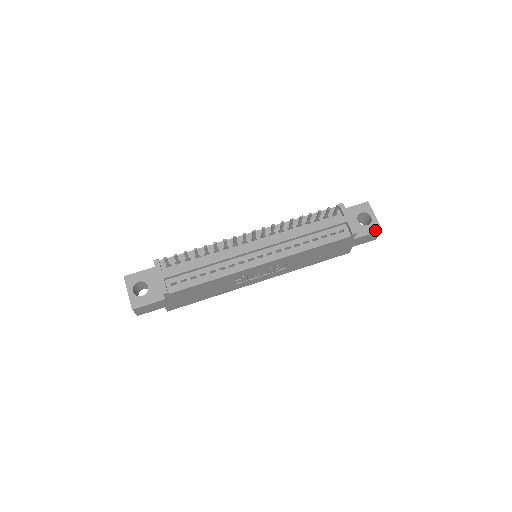
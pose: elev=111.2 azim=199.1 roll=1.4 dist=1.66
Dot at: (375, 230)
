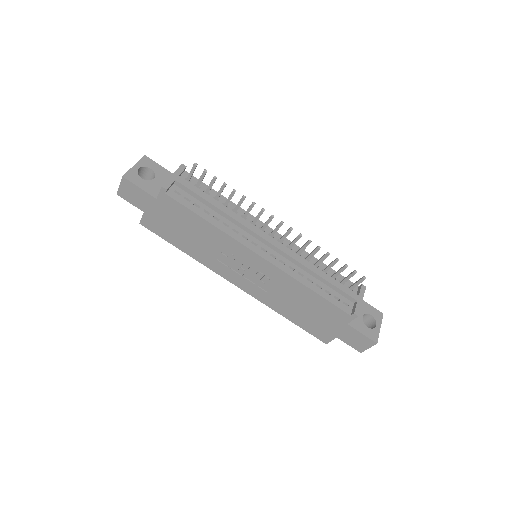
Dot at: (371, 337)
